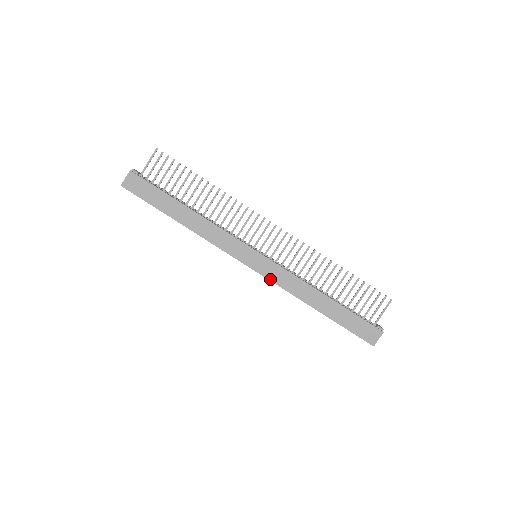
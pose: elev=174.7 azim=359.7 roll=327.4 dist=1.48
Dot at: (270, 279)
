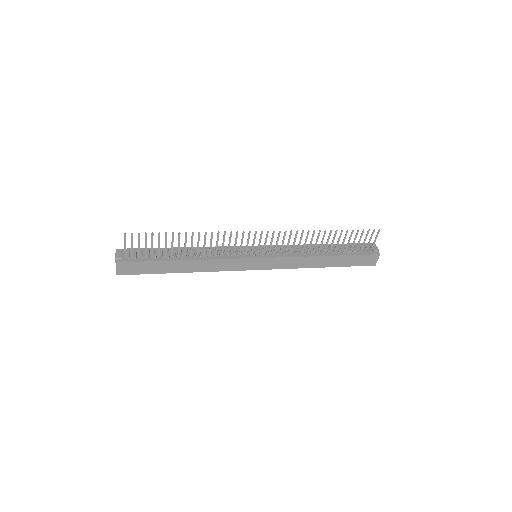
Dot at: (277, 268)
